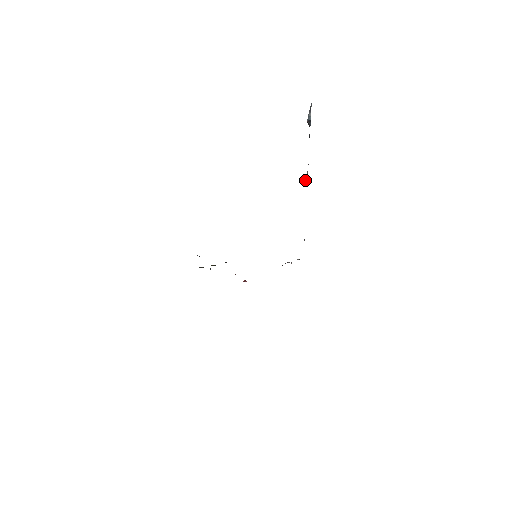
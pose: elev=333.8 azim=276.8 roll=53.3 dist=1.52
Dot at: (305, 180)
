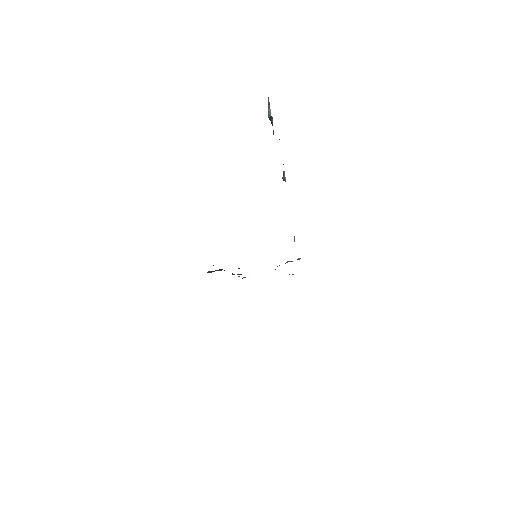
Dot at: (283, 179)
